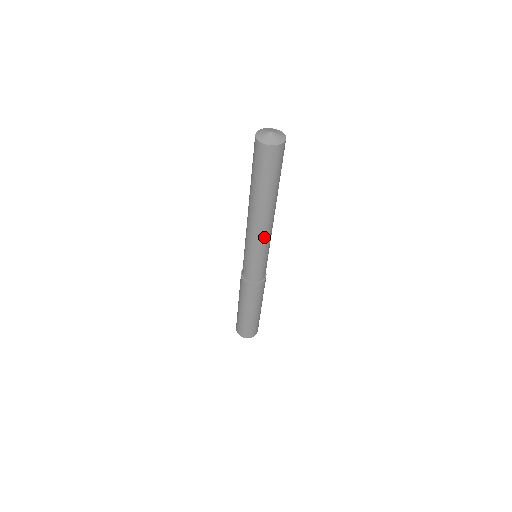
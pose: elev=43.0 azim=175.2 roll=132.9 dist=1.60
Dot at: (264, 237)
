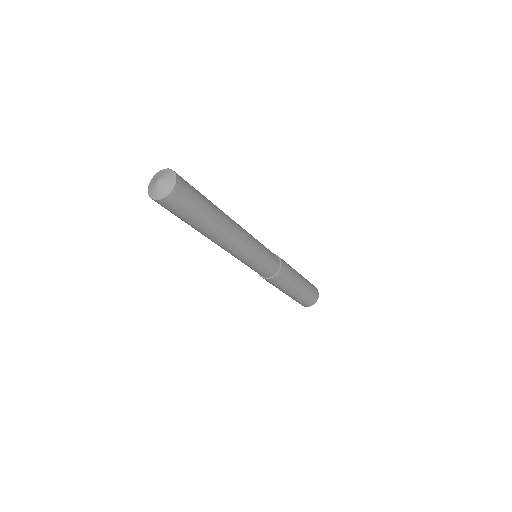
Dot at: (242, 249)
